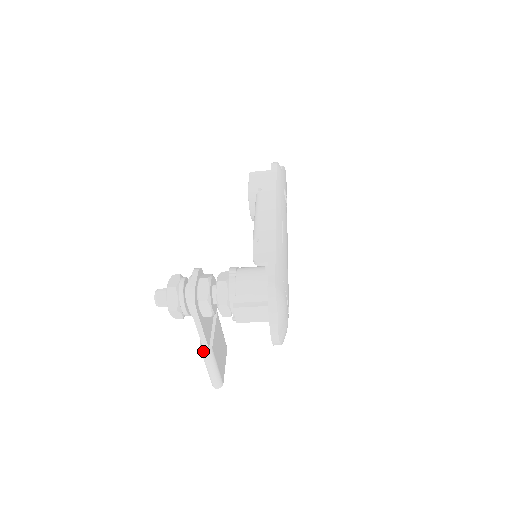
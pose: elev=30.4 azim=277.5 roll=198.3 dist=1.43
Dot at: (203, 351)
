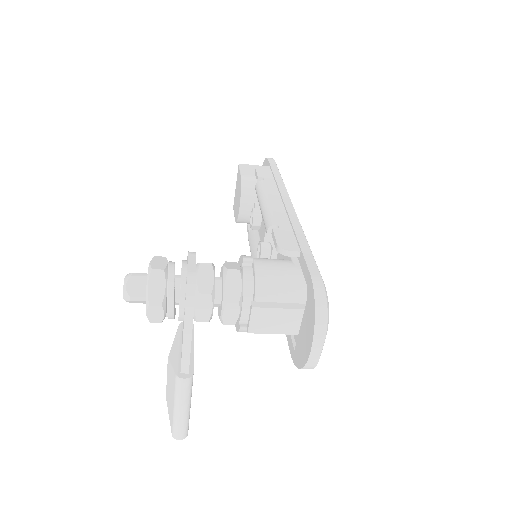
Dot at: (180, 376)
